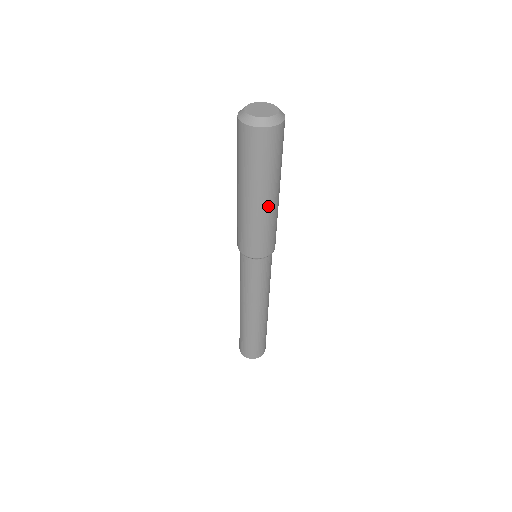
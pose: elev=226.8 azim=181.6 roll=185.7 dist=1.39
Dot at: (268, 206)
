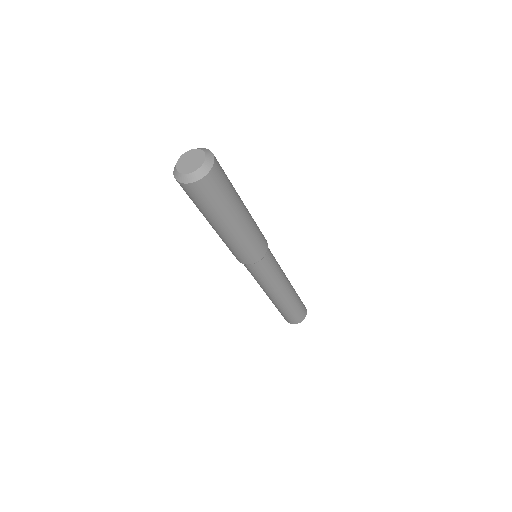
Dot at: (232, 232)
